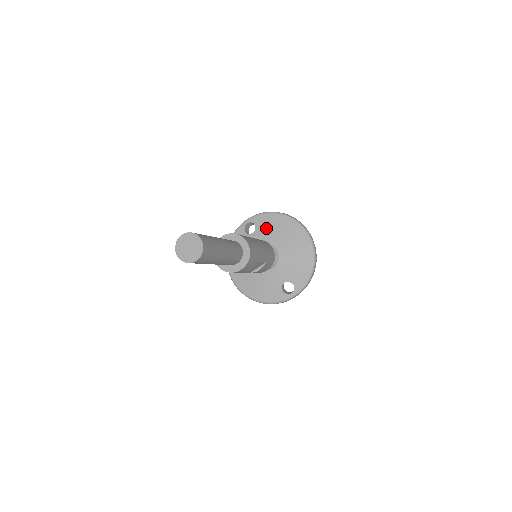
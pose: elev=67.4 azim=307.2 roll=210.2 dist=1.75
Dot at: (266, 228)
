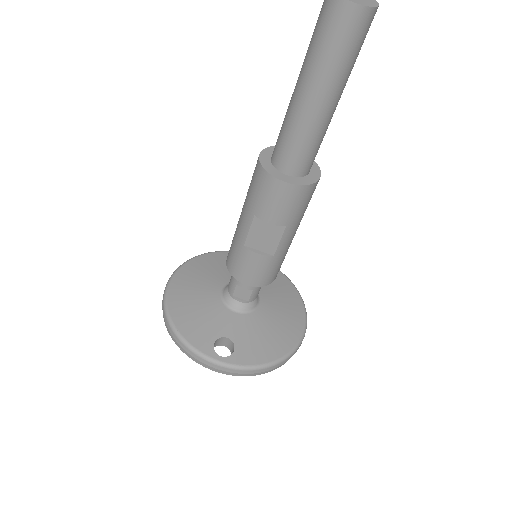
Dot at: occluded
